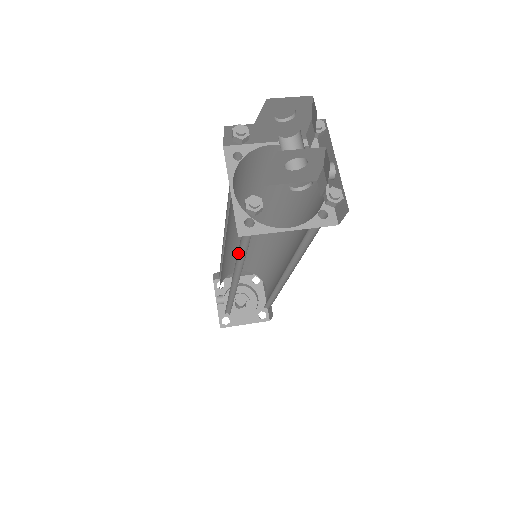
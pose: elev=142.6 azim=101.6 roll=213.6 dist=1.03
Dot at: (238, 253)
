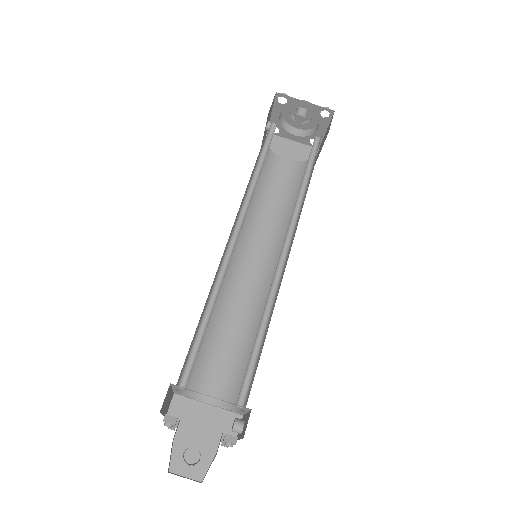
Dot at: occluded
